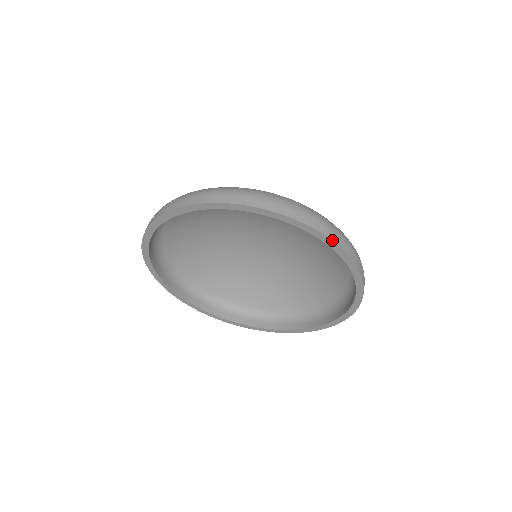
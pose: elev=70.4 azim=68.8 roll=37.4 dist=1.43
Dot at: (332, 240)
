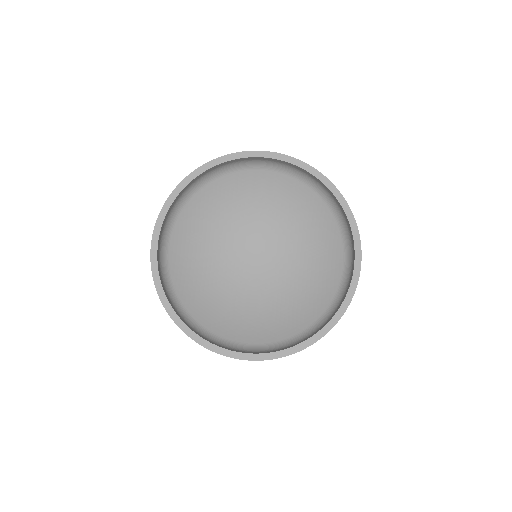
Dot at: (303, 162)
